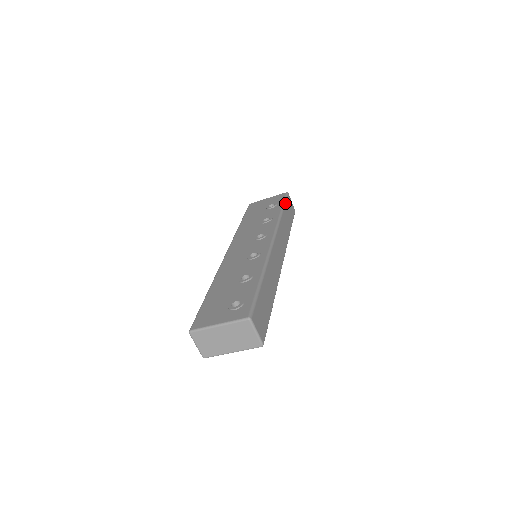
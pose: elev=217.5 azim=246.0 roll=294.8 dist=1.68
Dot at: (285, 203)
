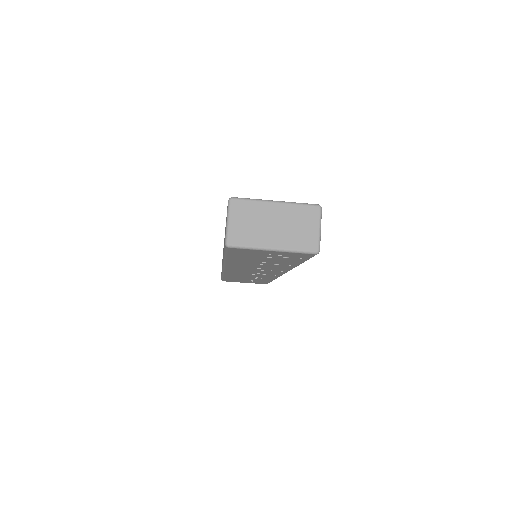
Dot at: occluded
